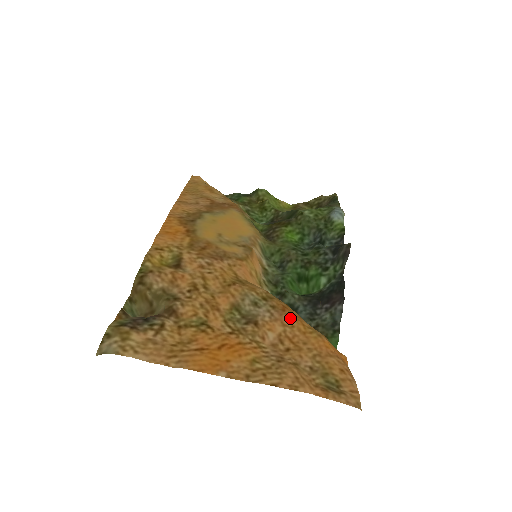
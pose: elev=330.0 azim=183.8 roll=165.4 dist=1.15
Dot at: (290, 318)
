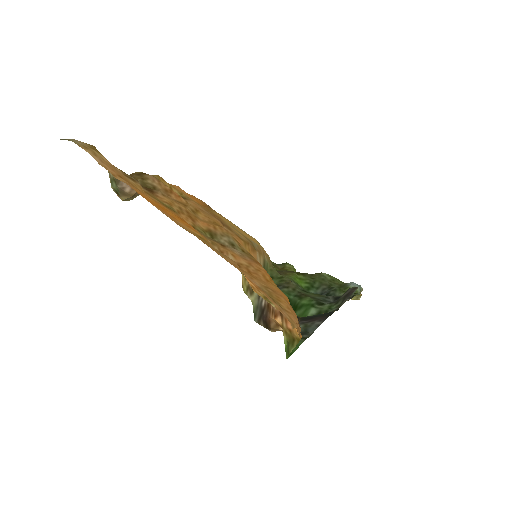
Dot at: (260, 267)
